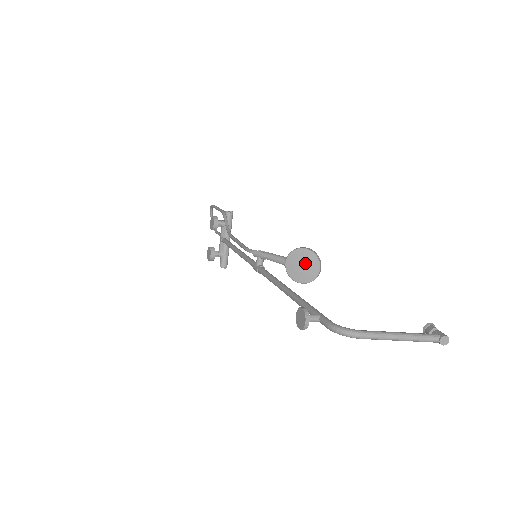
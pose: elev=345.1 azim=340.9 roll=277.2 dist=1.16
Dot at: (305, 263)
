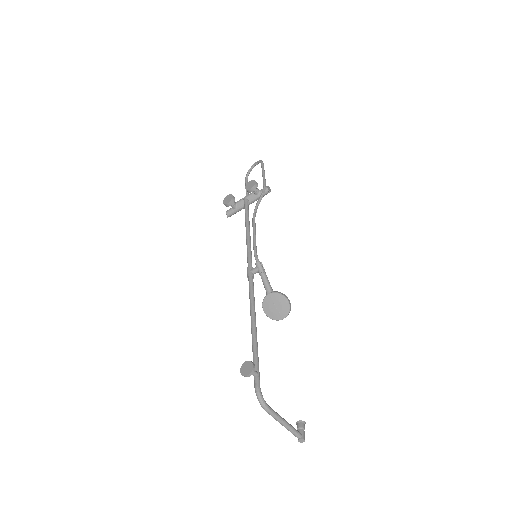
Dot at: (279, 307)
